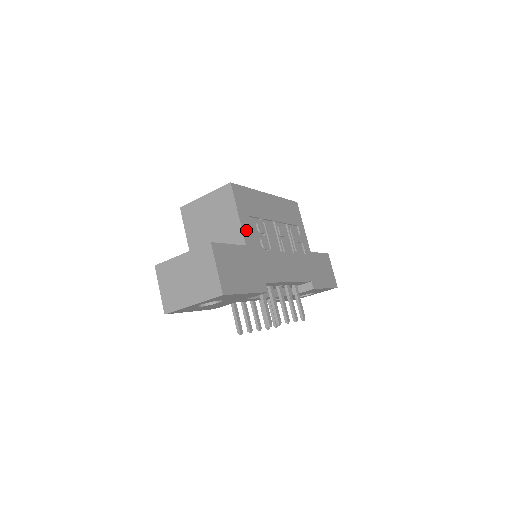
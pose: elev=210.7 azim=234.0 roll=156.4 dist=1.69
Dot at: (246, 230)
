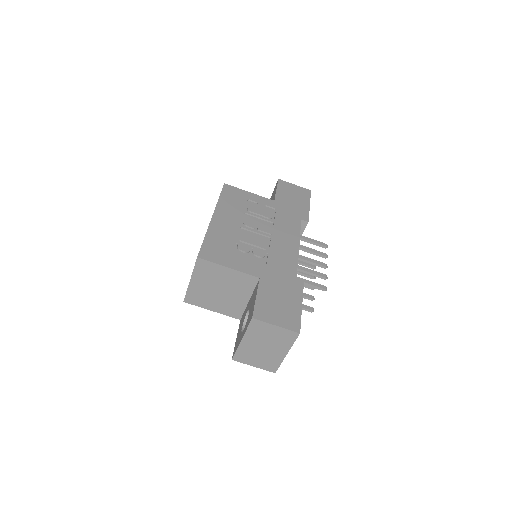
Dot at: (245, 268)
